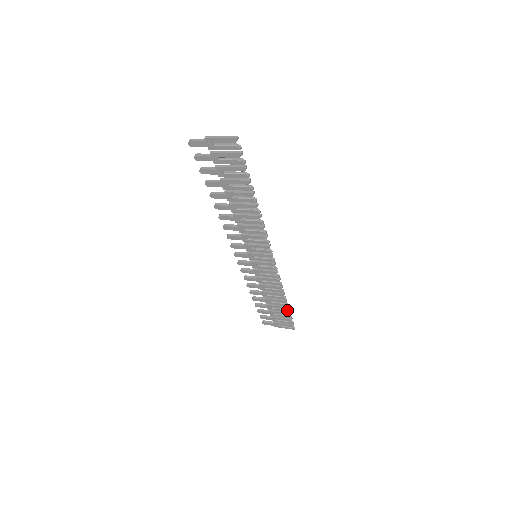
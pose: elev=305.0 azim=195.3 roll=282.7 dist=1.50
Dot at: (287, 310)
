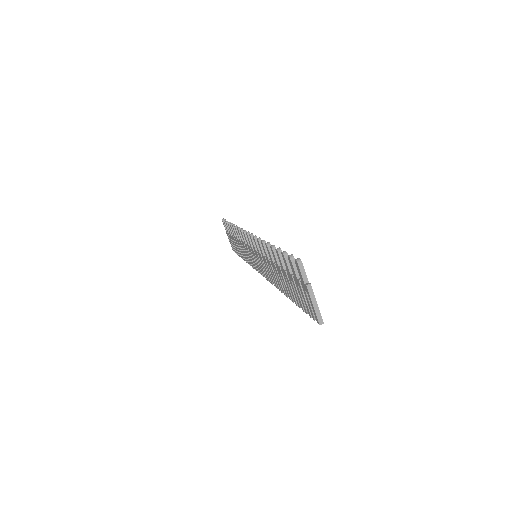
Dot at: occluded
